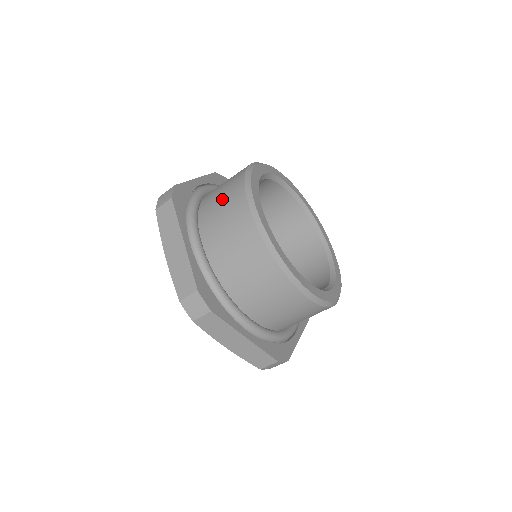
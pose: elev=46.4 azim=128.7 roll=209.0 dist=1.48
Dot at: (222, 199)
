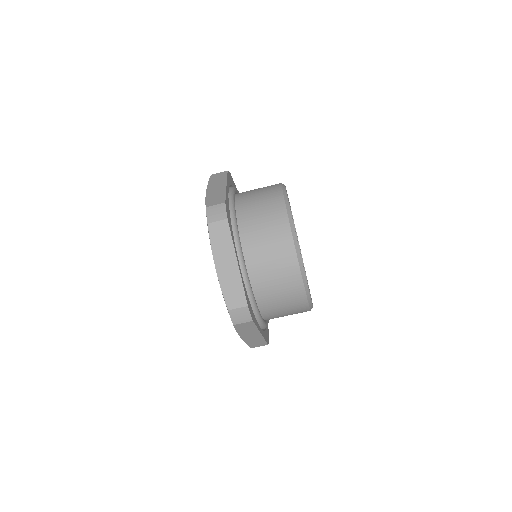
Dot at: occluded
